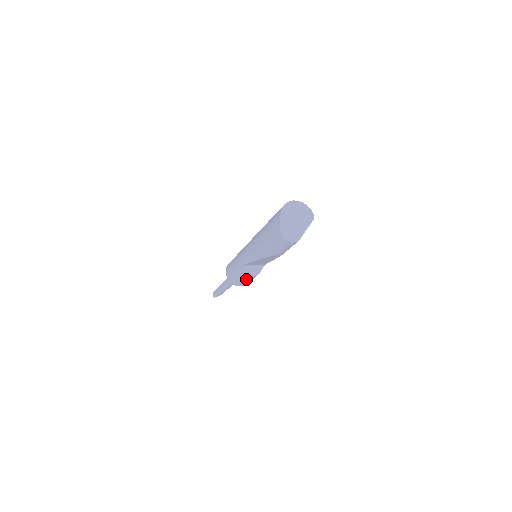
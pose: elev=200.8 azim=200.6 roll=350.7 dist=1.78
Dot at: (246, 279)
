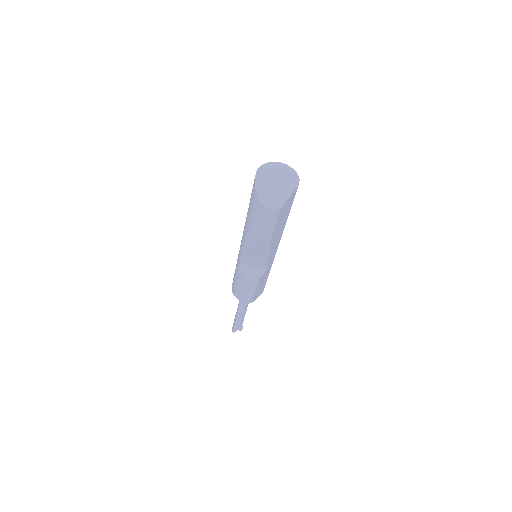
Dot at: (247, 288)
